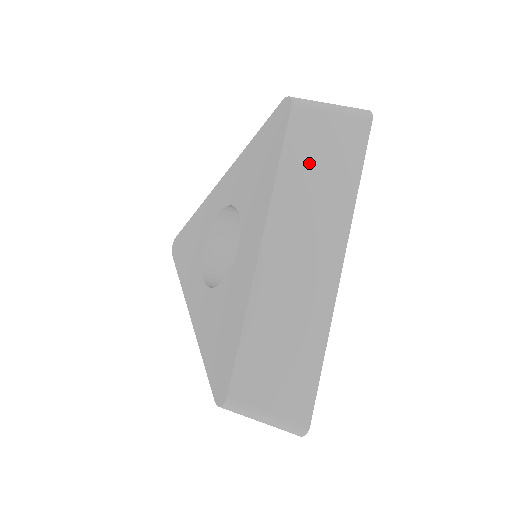
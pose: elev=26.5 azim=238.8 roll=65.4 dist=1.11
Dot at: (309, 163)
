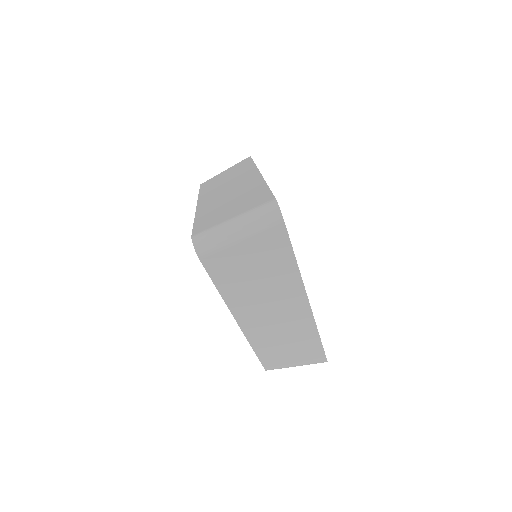
Dot at: occluded
